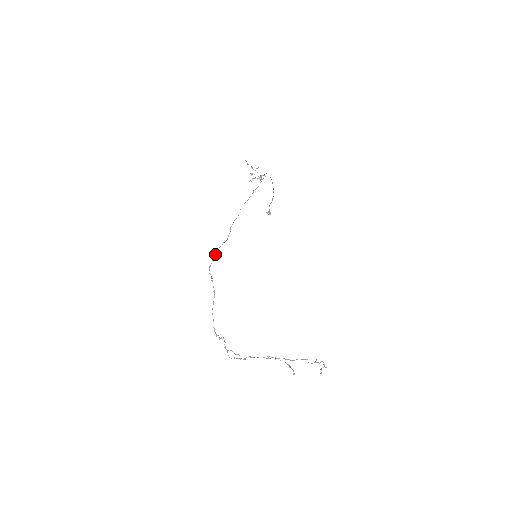
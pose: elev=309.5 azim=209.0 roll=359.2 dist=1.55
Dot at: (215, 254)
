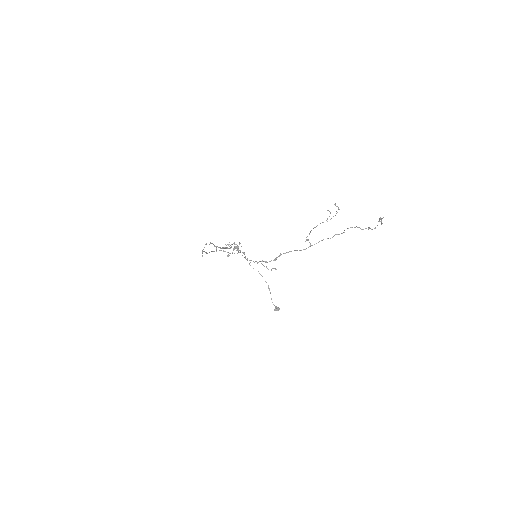
Dot at: (206, 252)
